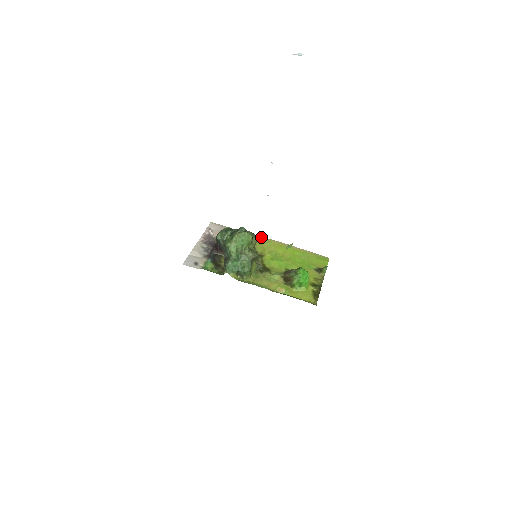
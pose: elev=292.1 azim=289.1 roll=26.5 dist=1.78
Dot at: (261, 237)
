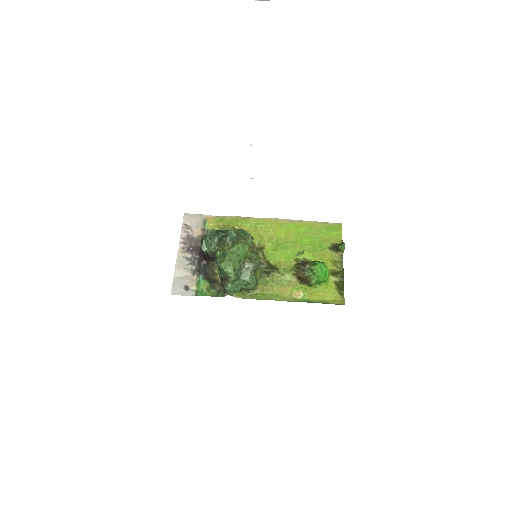
Dot at: (252, 218)
